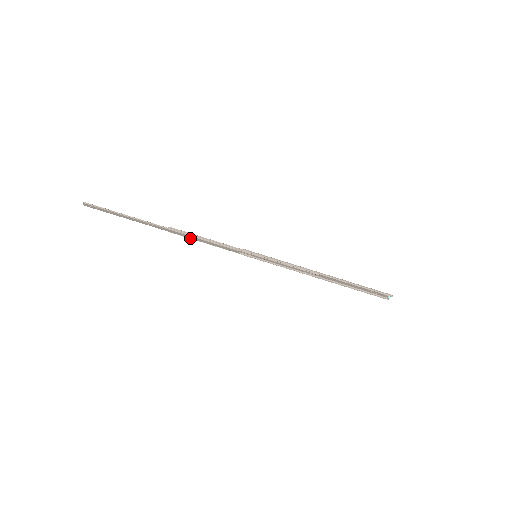
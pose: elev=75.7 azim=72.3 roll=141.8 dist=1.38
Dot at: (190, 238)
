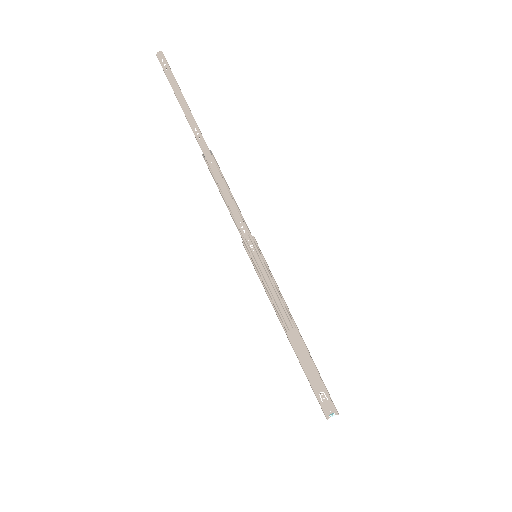
Dot at: (215, 180)
